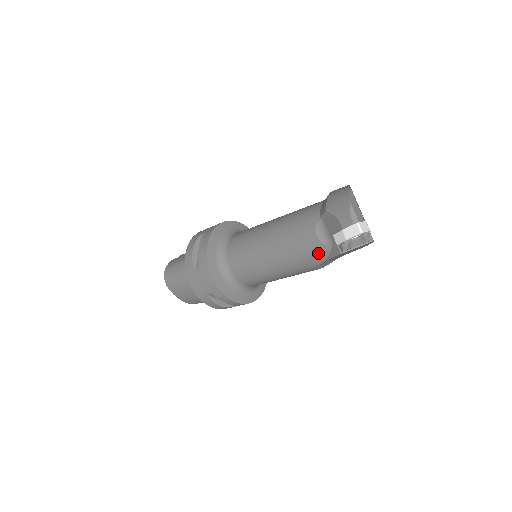
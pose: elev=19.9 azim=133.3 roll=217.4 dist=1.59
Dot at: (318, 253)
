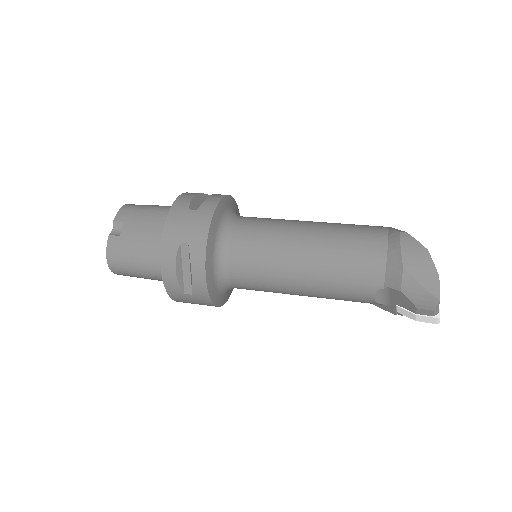
Dot at: occluded
